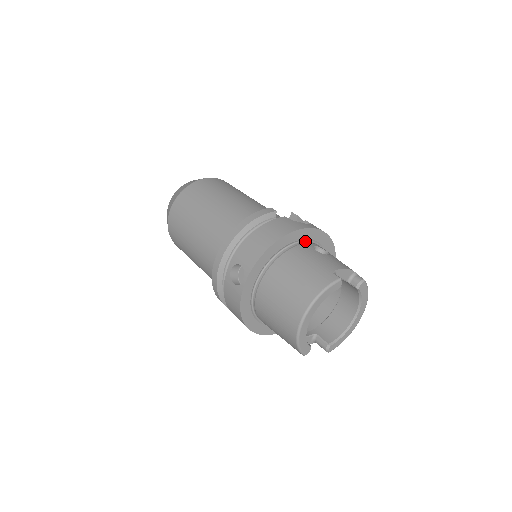
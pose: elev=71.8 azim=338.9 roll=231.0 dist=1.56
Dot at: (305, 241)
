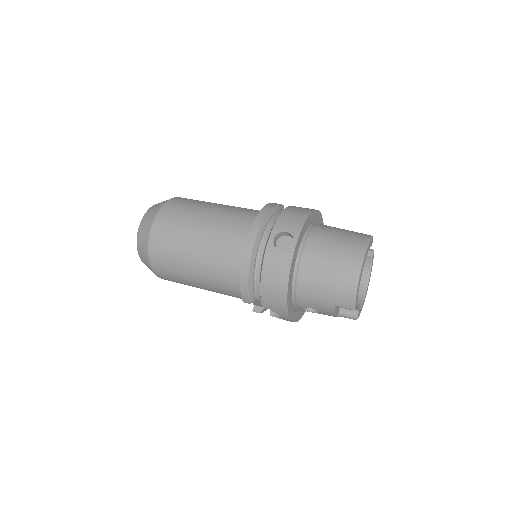
Dot at: occluded
